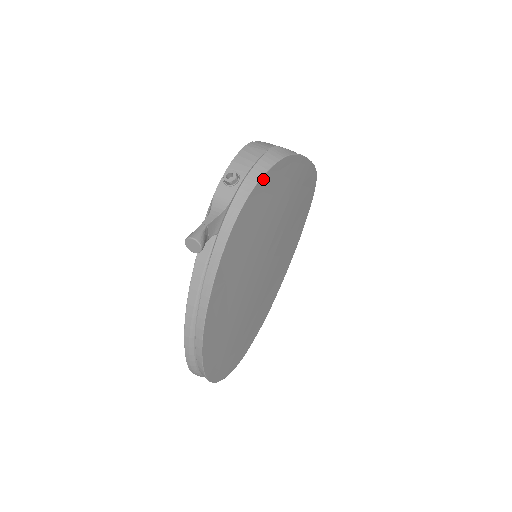
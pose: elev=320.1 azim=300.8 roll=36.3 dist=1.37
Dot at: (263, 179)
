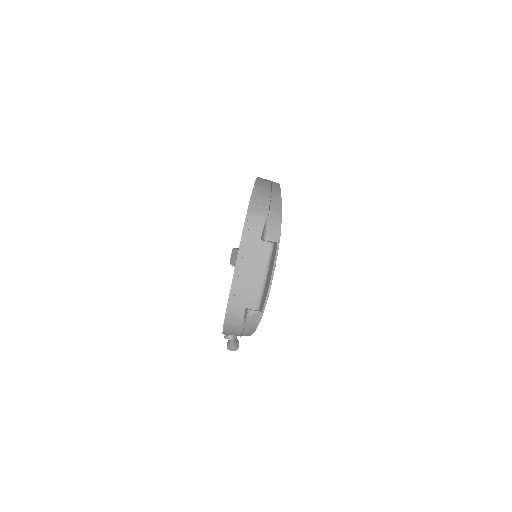
Dot at: occluded
